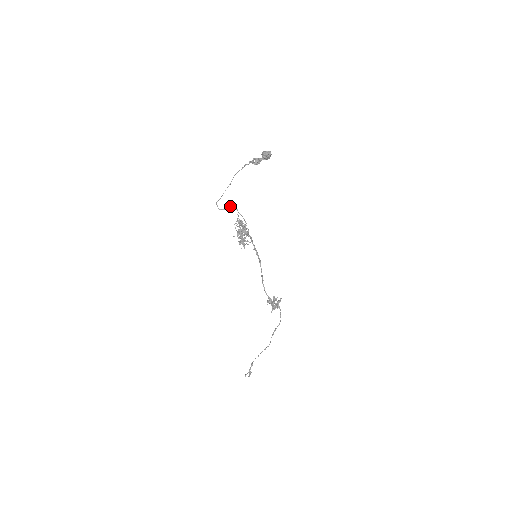
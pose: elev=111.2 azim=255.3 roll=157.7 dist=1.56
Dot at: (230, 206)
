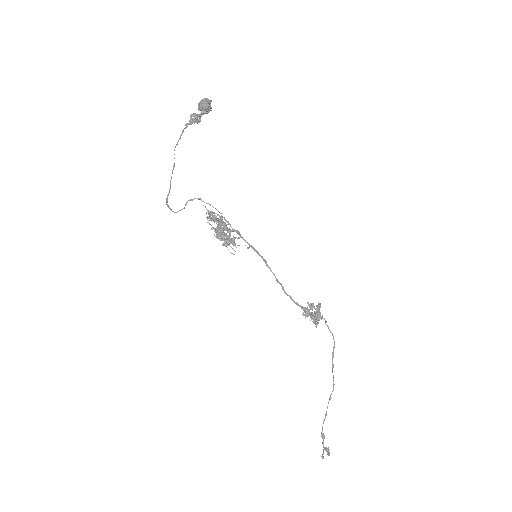
Dot at: occluded
